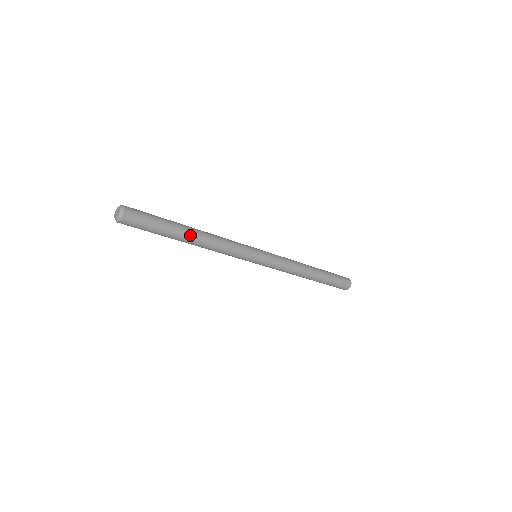
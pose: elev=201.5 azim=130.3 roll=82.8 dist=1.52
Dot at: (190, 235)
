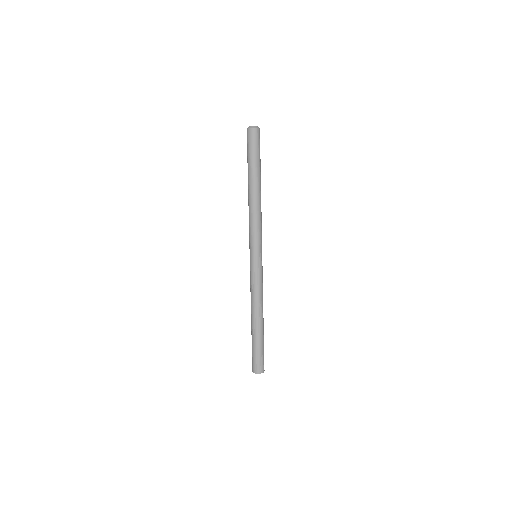
Dot at: occluded
